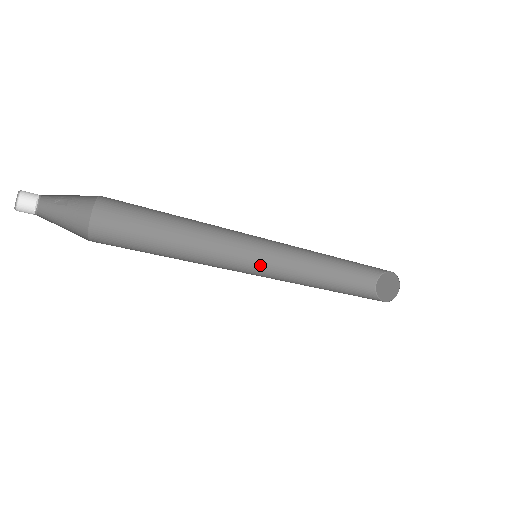
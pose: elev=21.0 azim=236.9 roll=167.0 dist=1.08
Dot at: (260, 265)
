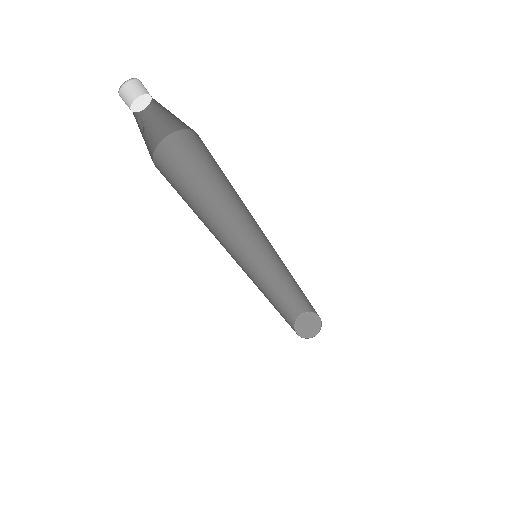
Dot at: occluded
